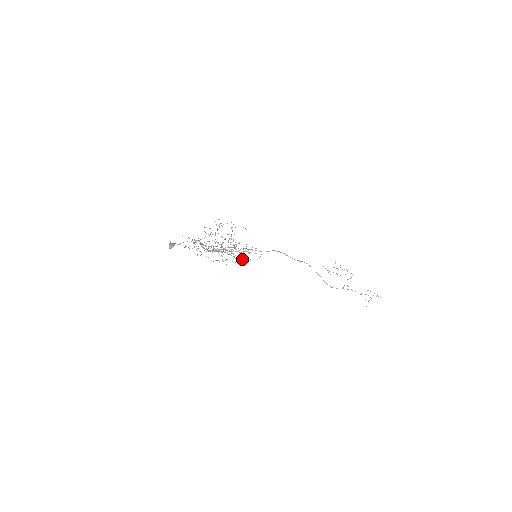
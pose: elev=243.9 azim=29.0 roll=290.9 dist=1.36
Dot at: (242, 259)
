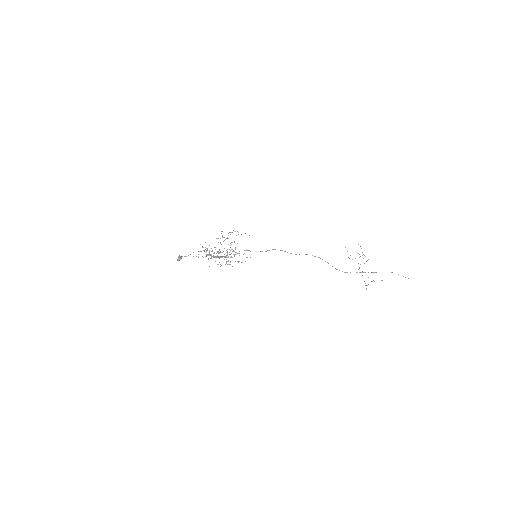
Dot at: (227, 264)
